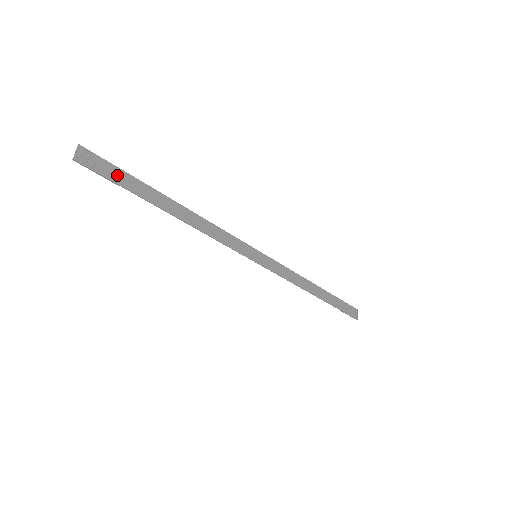
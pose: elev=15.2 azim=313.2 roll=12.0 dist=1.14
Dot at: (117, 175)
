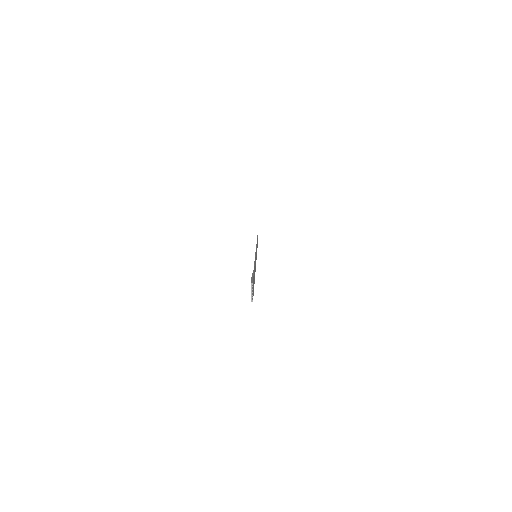
Dot at: occluded
